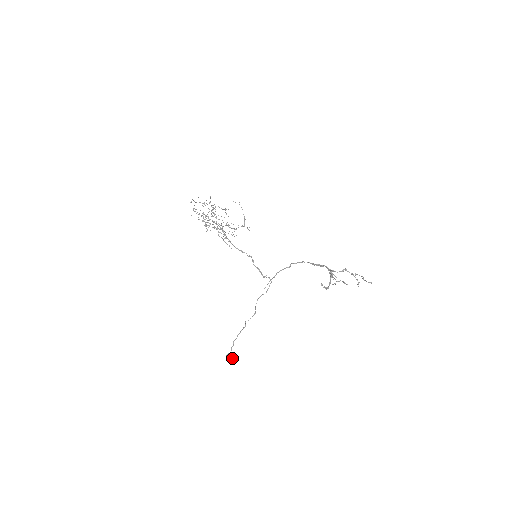
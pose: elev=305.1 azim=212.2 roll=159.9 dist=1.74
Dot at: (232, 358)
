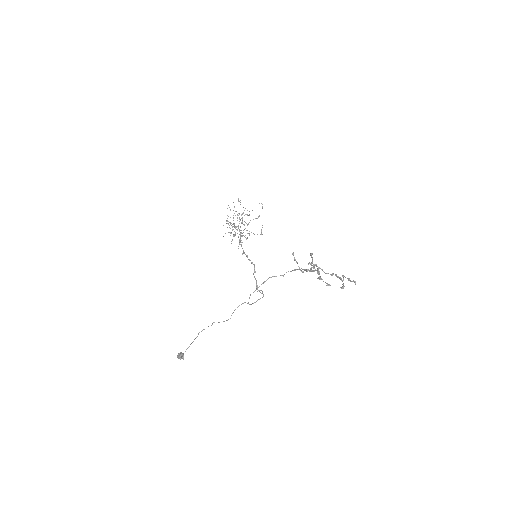
Dot at: (181, 358)
